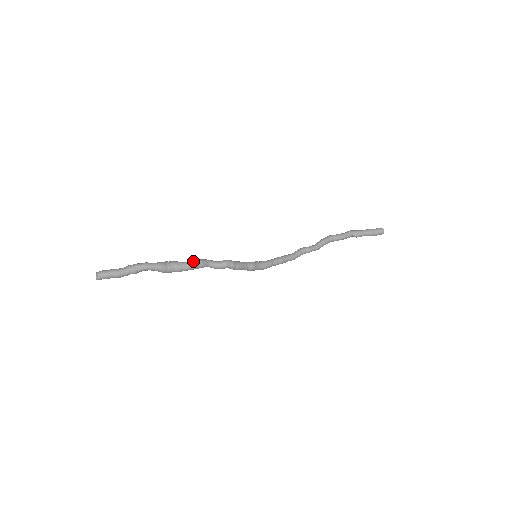
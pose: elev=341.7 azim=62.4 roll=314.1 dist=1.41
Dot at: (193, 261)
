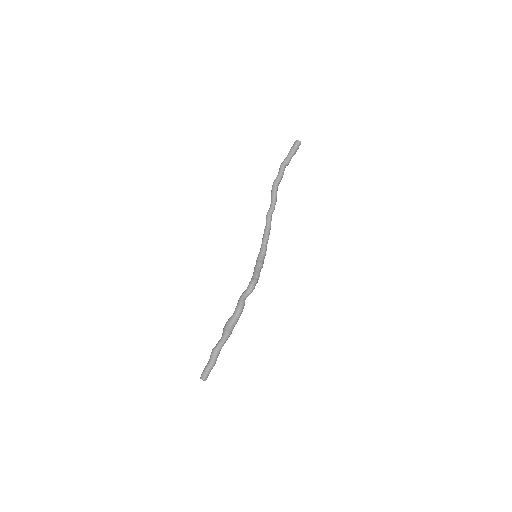
Dot at: (239, 309)
